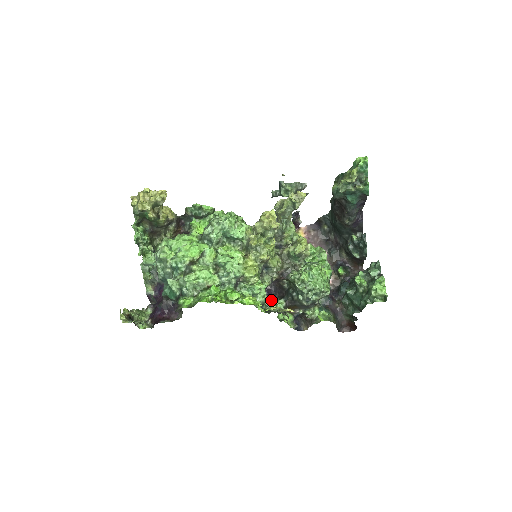
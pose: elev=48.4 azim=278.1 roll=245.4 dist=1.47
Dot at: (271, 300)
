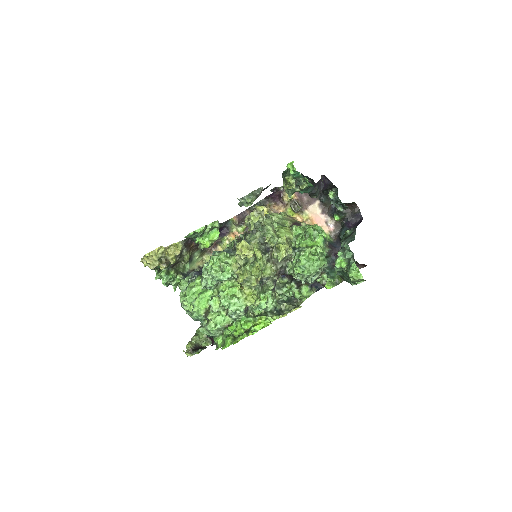
Dot at: (284, 288)
